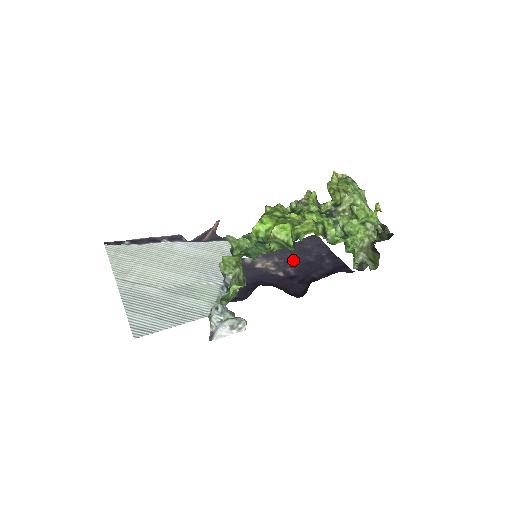
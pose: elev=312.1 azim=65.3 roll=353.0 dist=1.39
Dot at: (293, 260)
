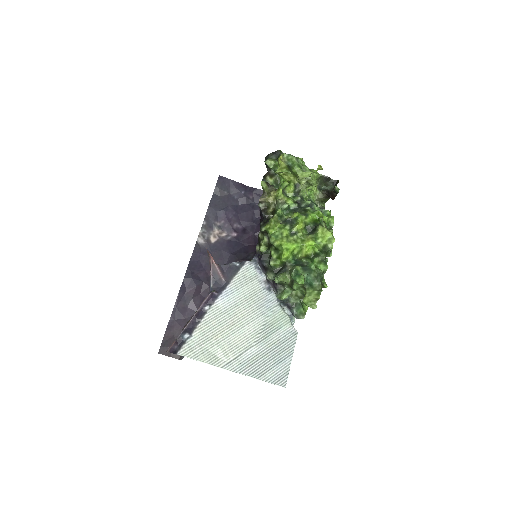
Dot at: (229, 215)
